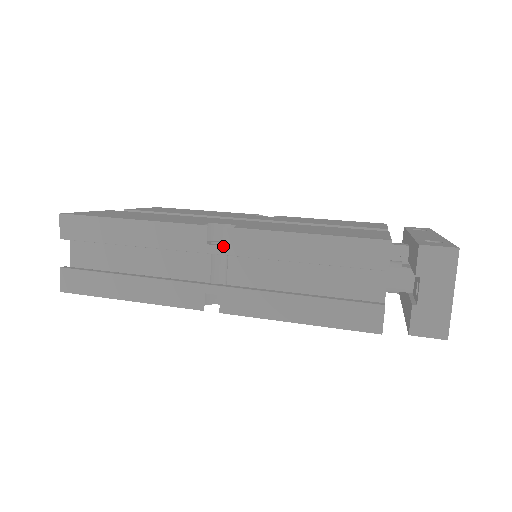
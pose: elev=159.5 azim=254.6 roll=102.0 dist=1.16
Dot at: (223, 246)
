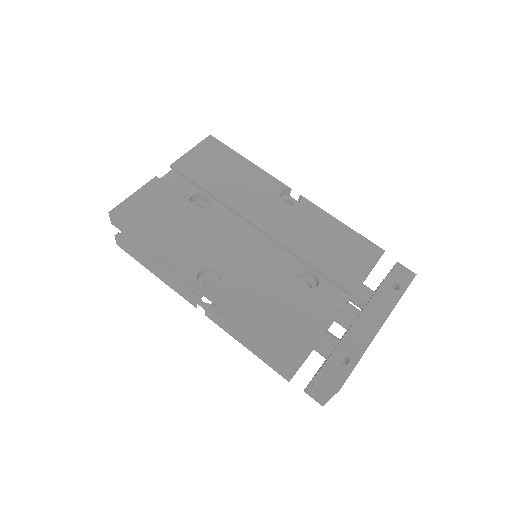
Dot at: (206, 295)
